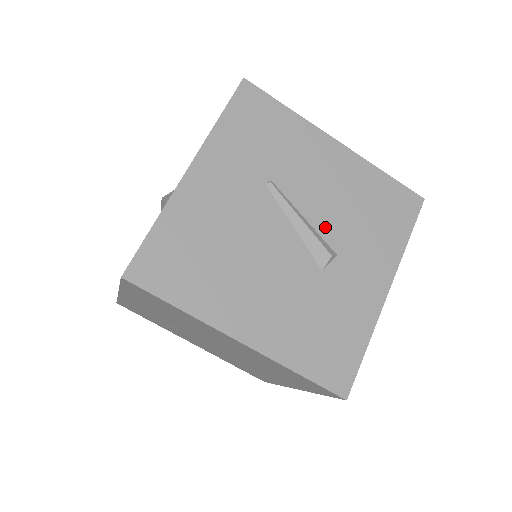
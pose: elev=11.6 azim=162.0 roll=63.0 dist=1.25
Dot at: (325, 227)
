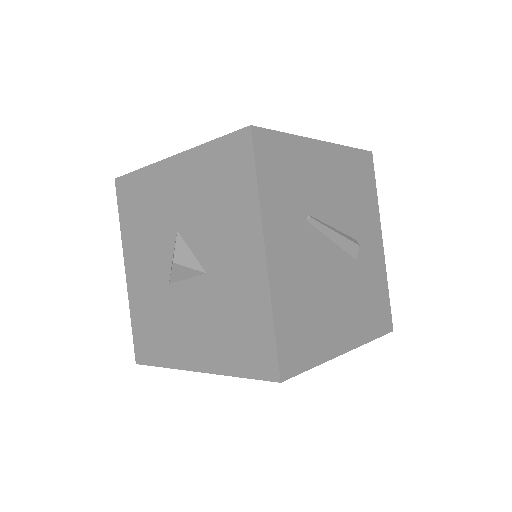
Dot at: (345, 225)
